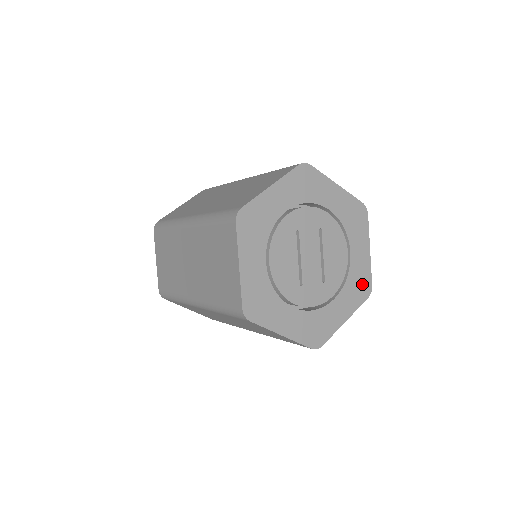
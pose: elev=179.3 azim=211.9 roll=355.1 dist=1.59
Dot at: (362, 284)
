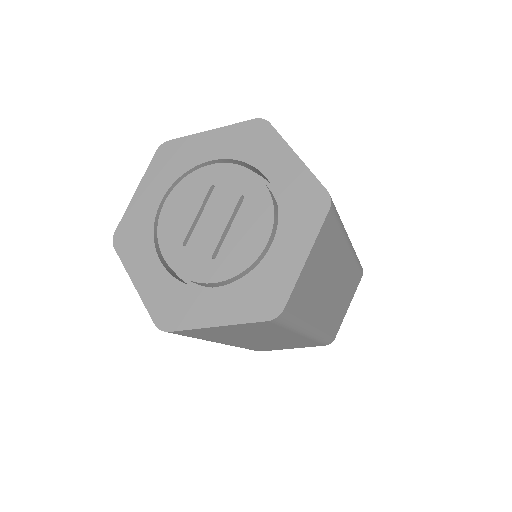
Dot at: (268, 296)
